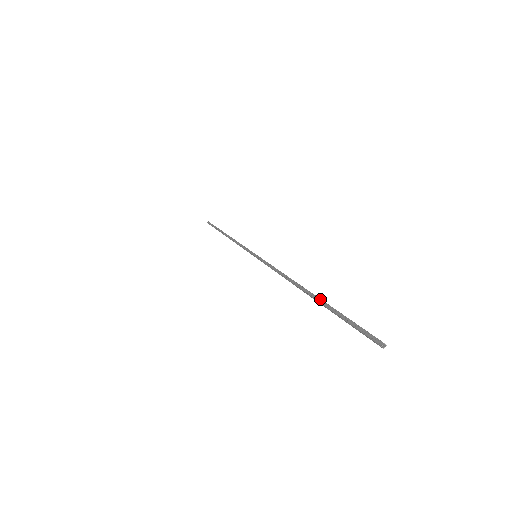
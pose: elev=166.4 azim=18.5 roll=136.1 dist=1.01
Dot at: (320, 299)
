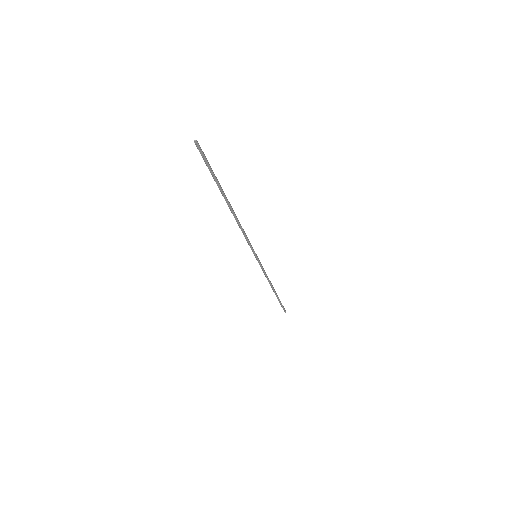
Dot at: (223, 191)
